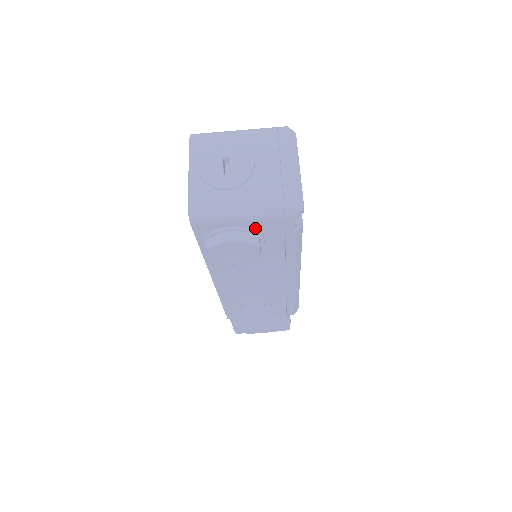
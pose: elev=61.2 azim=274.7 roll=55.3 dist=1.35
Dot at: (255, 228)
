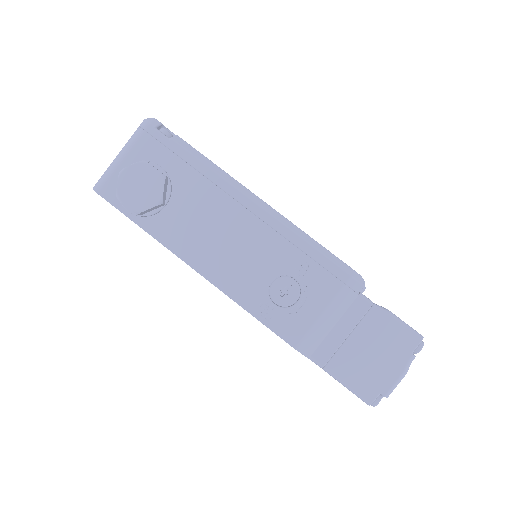
Dot at: (140, 160)
